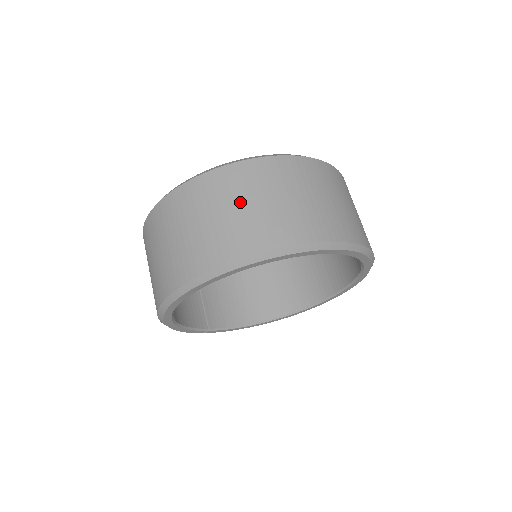
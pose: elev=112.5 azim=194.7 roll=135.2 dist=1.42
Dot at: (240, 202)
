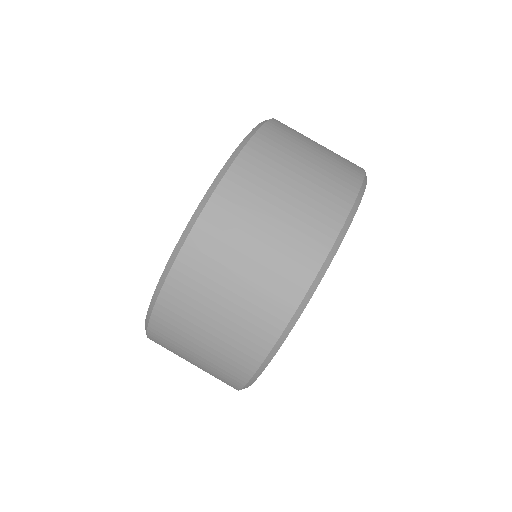
Dot at: (248, 248)
